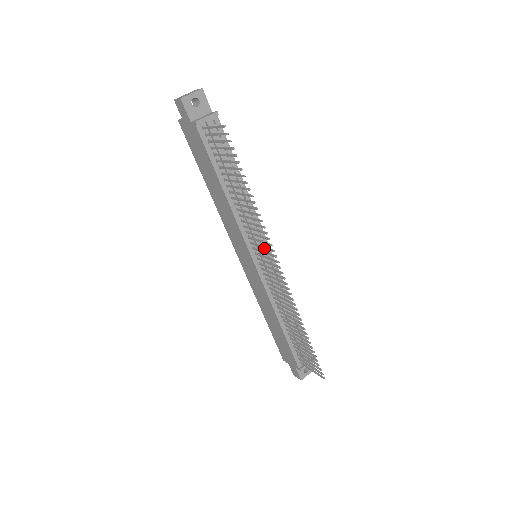
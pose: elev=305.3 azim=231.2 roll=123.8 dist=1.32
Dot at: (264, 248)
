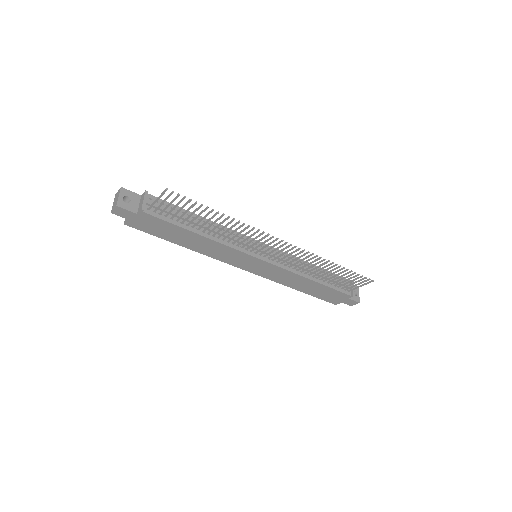
Dot at: occluded
